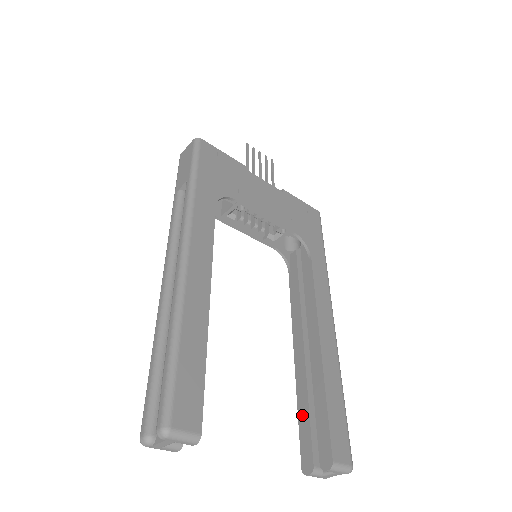
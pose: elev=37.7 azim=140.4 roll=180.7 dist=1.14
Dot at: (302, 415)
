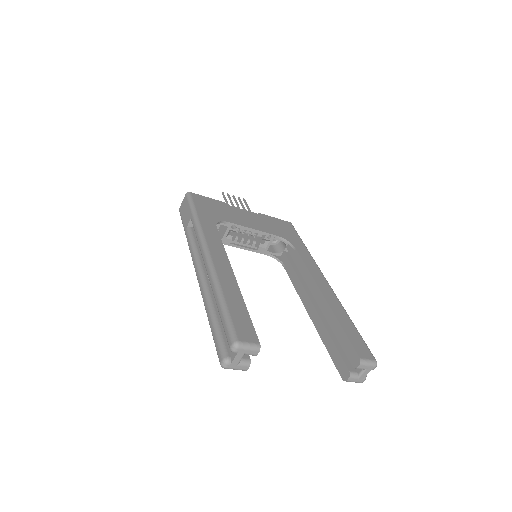
Dot at: (329, 347)
